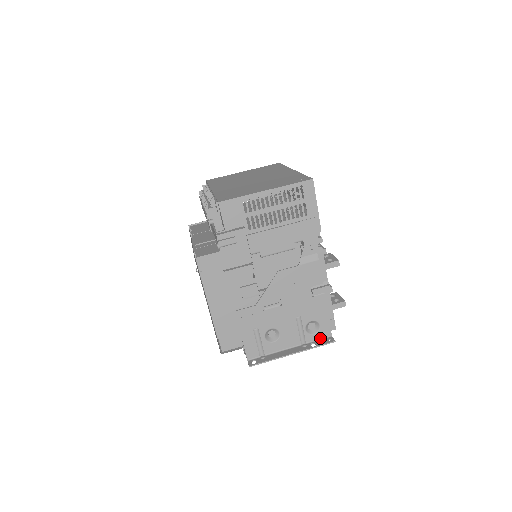
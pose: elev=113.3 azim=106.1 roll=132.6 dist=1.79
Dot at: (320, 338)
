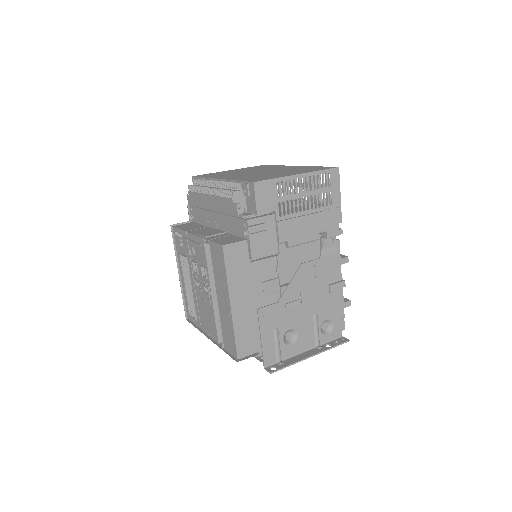
Dot at: (332, 339)
